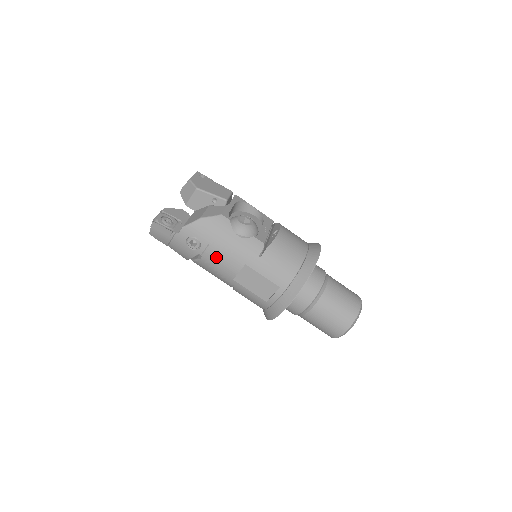
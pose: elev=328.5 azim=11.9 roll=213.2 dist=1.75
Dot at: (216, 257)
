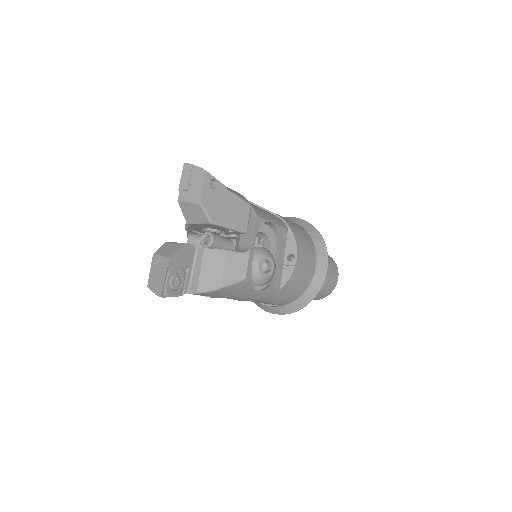
Dot at: occluded
